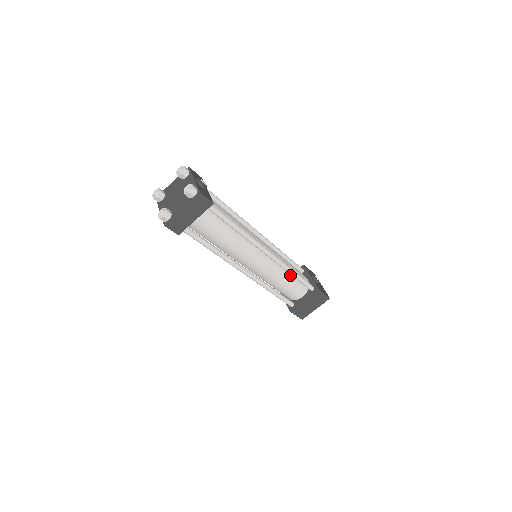
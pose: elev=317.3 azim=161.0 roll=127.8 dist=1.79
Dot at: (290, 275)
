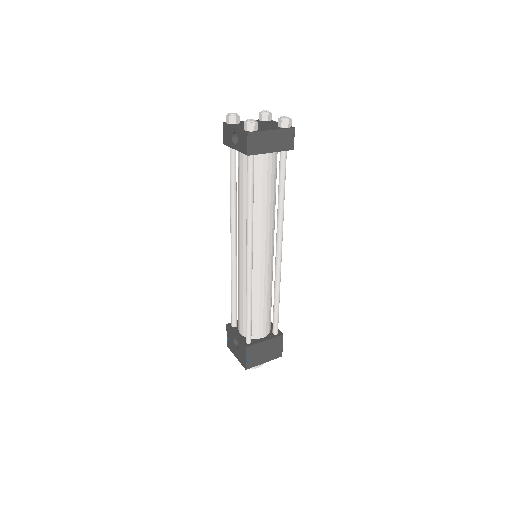
Dot at: (271, 300)
